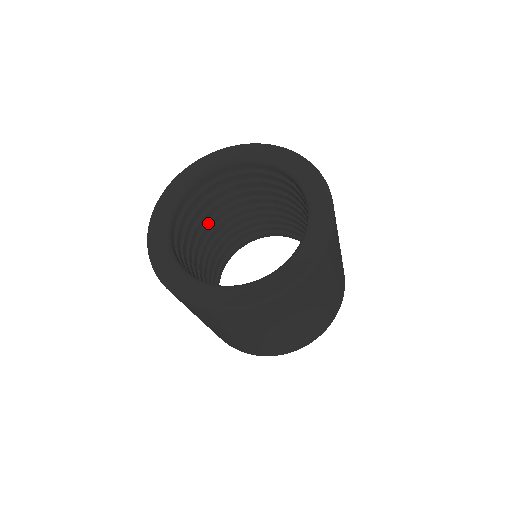
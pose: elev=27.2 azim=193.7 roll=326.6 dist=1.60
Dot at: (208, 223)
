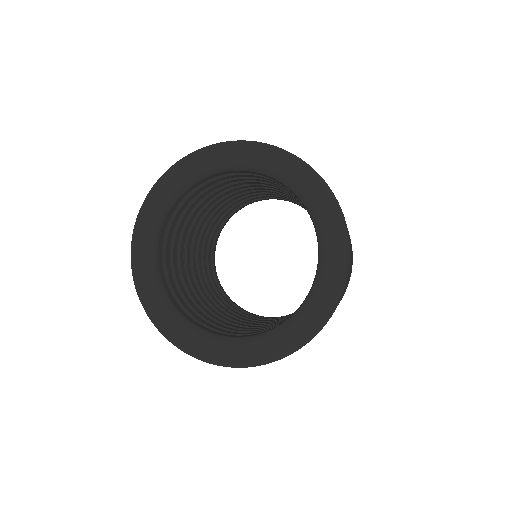
Dot at: (201, 210)
